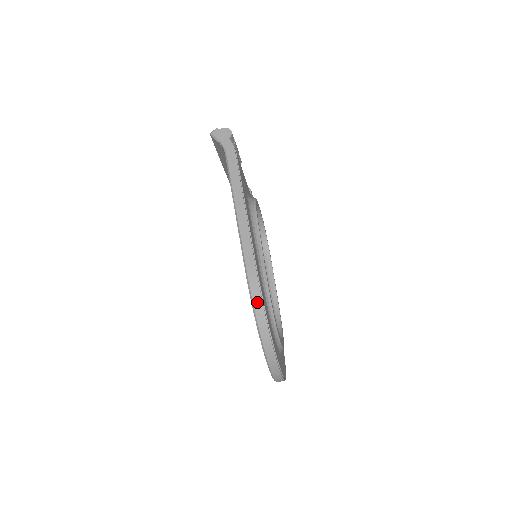
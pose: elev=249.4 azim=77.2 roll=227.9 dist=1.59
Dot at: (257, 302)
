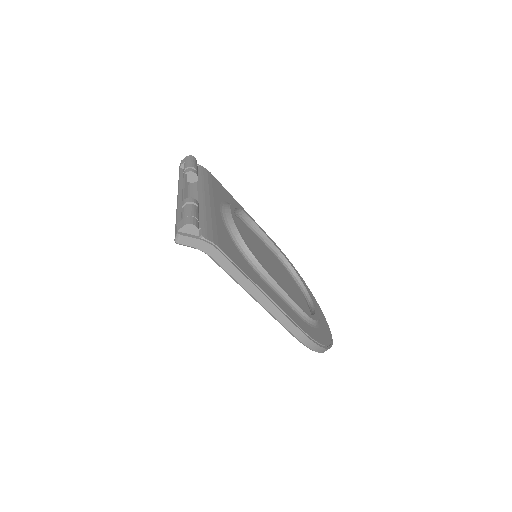
Dot at: (315, 348)
